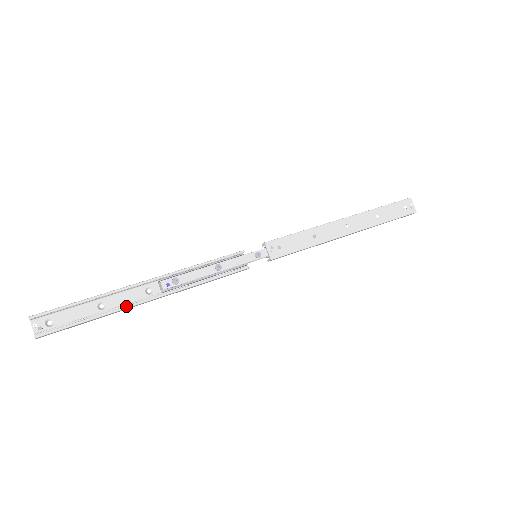
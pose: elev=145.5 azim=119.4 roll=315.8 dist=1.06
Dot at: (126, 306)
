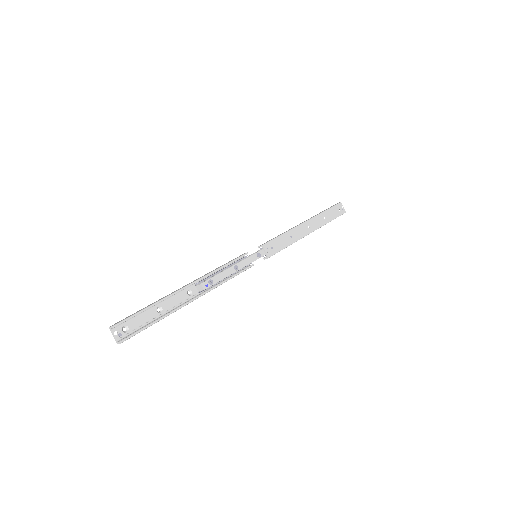
Dot at: (179, 307)
